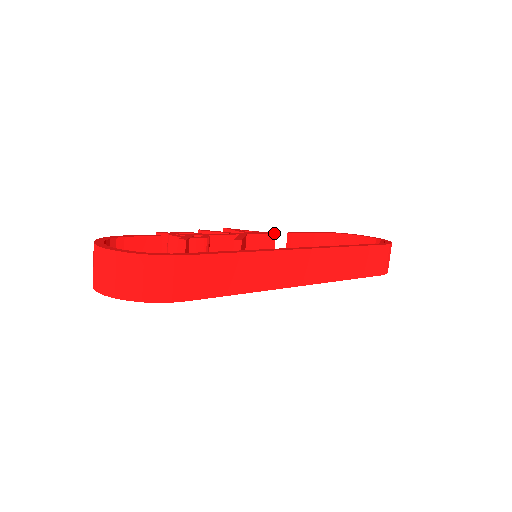
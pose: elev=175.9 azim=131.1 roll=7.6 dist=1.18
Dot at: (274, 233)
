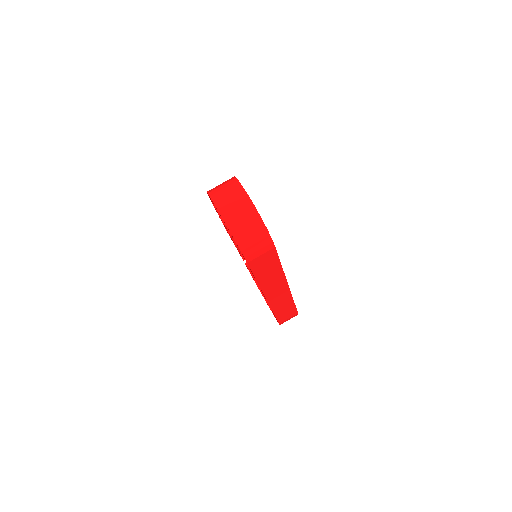
Dot at: occluded
